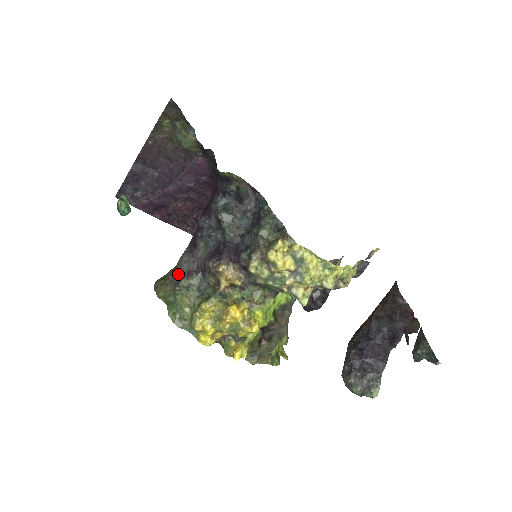
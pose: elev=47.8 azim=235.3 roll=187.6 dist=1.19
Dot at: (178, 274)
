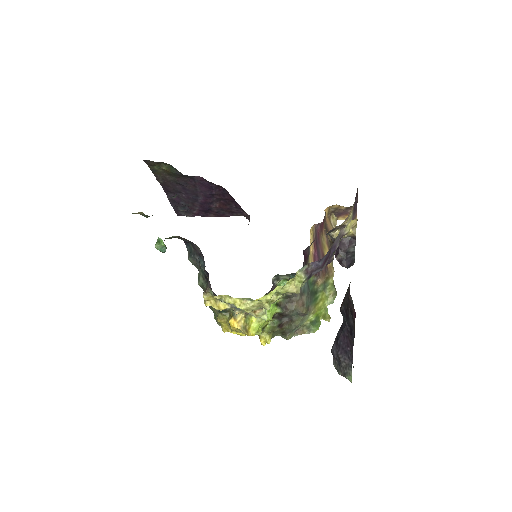
Dot at: occluded
